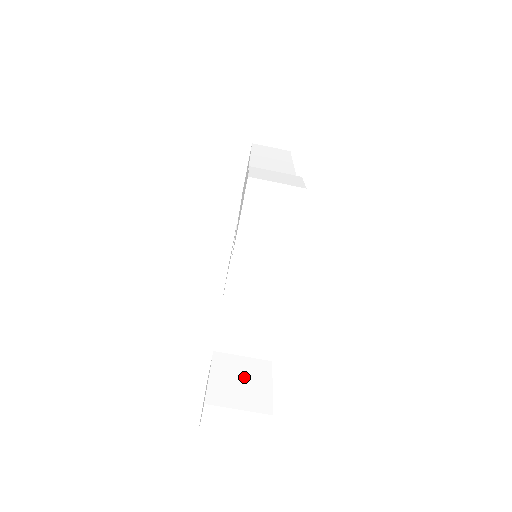
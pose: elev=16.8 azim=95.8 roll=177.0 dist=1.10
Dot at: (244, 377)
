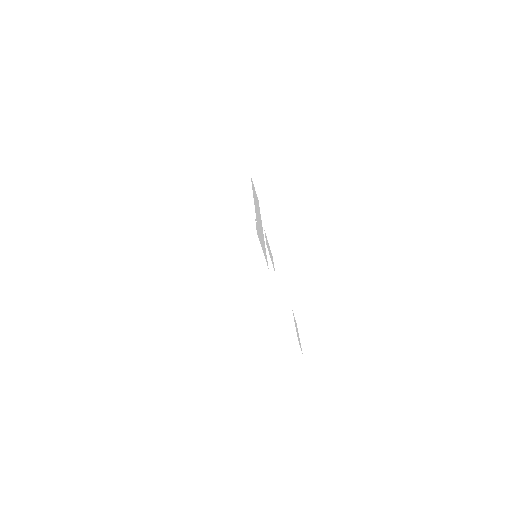
Dot at: (278, 325)
